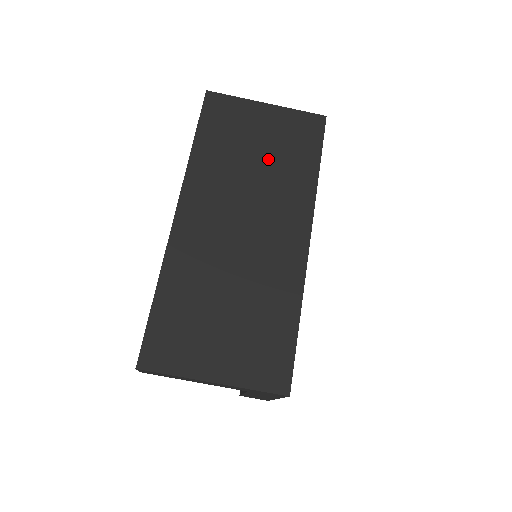
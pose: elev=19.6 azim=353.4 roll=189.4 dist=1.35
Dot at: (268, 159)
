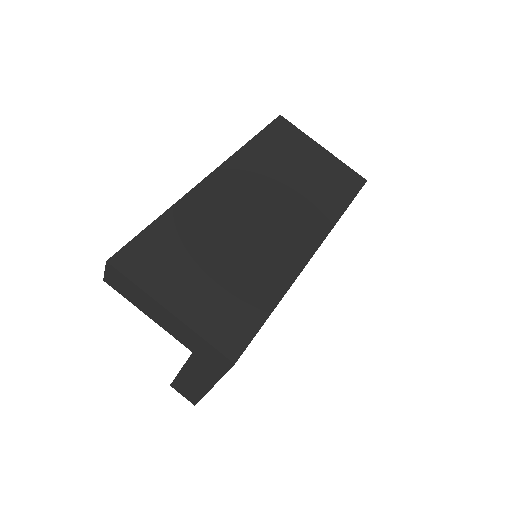
Dot at: (306, 181)
